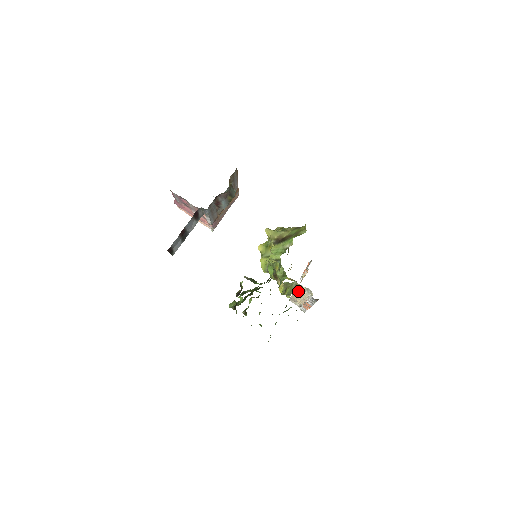
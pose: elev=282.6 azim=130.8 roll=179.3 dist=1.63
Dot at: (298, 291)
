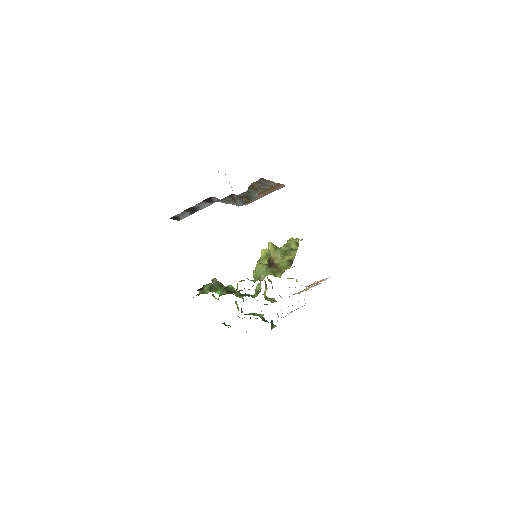
Dot at: occluded
